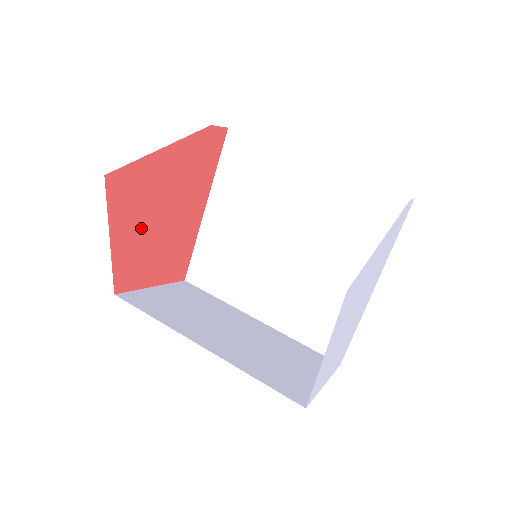
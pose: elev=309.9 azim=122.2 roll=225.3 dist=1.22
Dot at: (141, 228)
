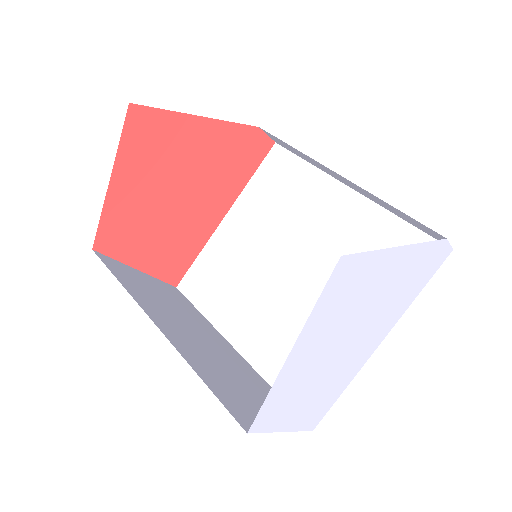
Dot at: (148, 191)
